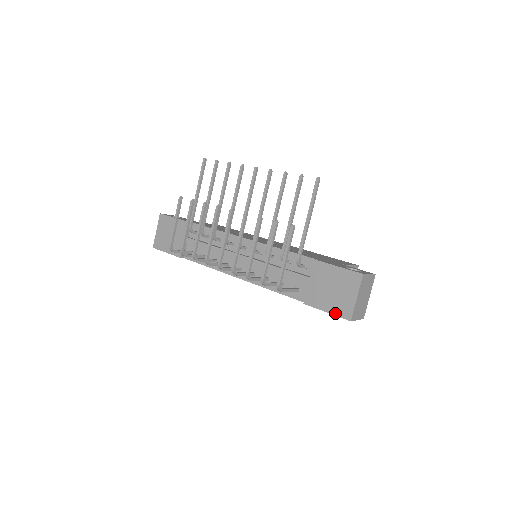
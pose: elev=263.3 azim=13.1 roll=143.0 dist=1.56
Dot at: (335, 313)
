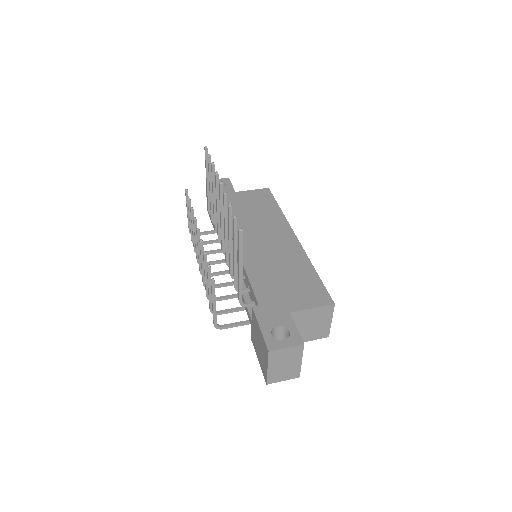
Dot at: (261, 368)
